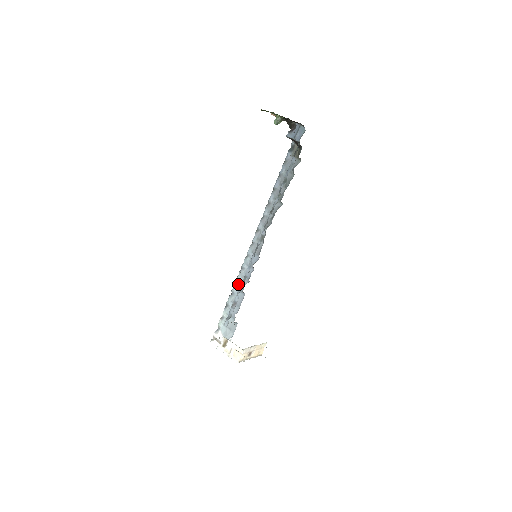
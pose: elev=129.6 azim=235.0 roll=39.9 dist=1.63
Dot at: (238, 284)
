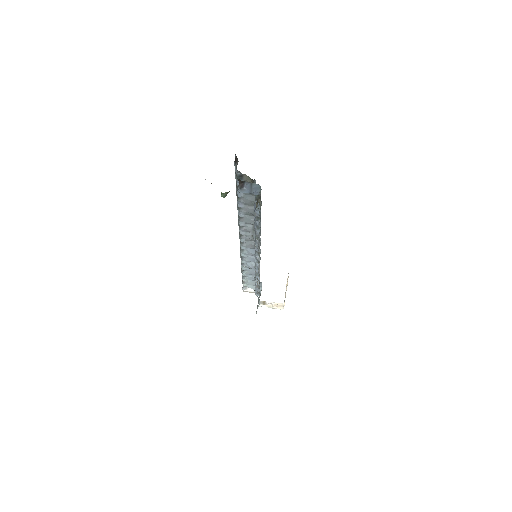
Dot at: (246, 266)
